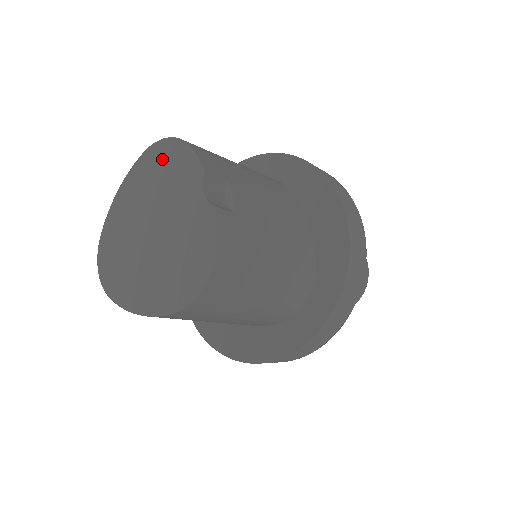
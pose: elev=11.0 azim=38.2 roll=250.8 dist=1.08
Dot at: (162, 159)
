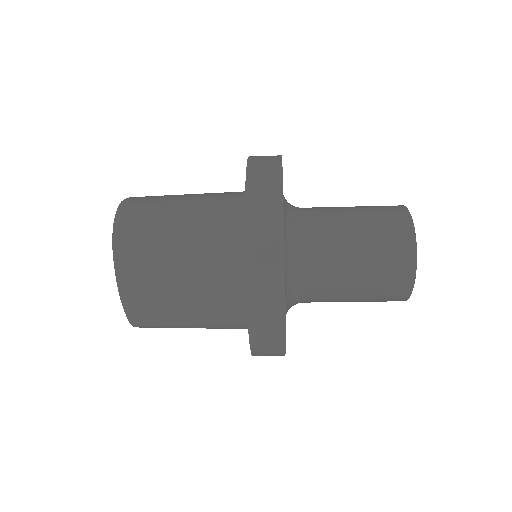
Dot at: occluded
